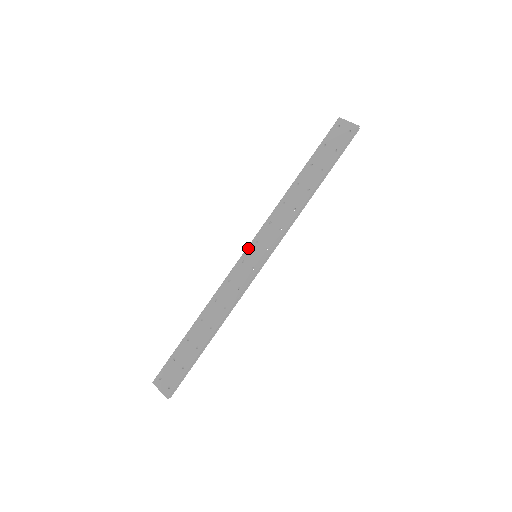
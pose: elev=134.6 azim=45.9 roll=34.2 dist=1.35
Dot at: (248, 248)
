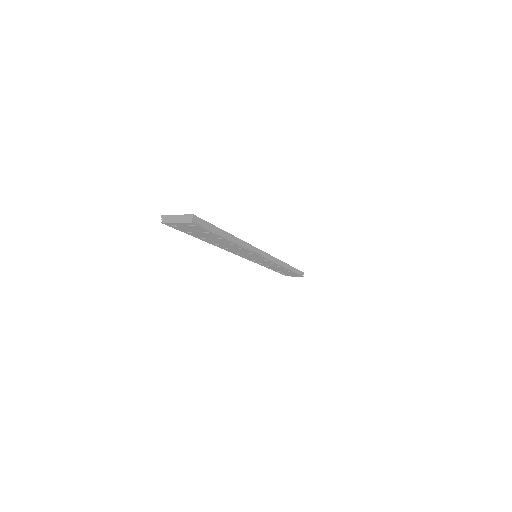
Dot at: occluded
